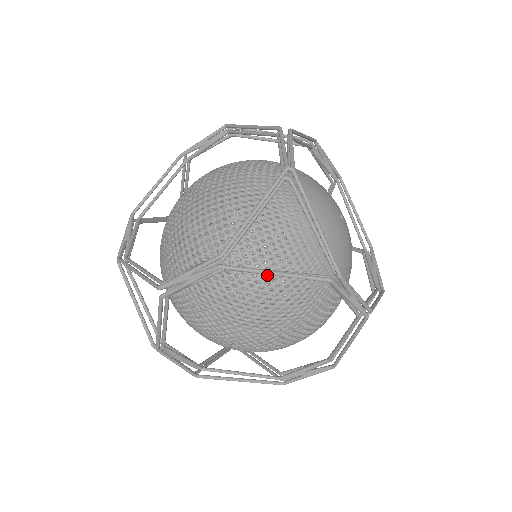
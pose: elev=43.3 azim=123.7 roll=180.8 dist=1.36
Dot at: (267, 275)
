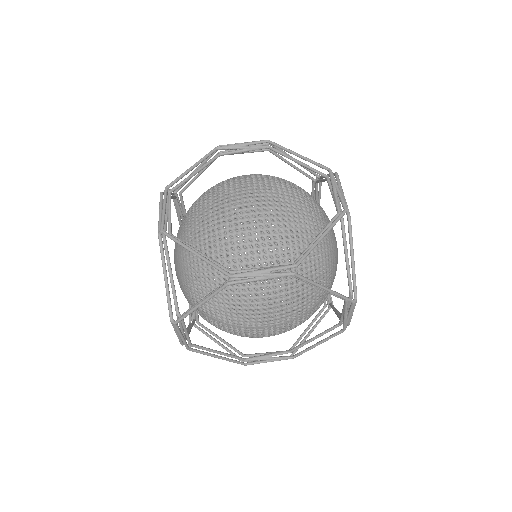
Dot at: (284, 180)
